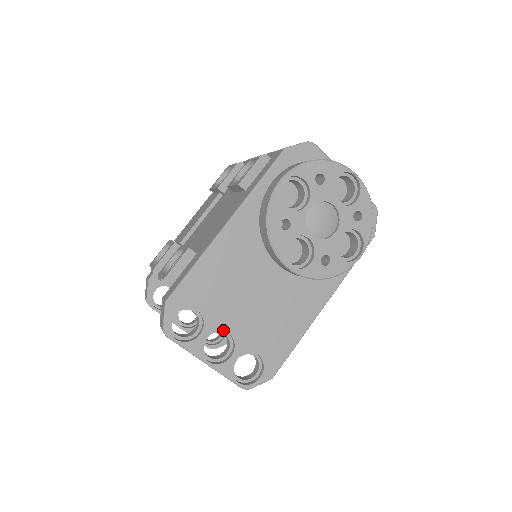
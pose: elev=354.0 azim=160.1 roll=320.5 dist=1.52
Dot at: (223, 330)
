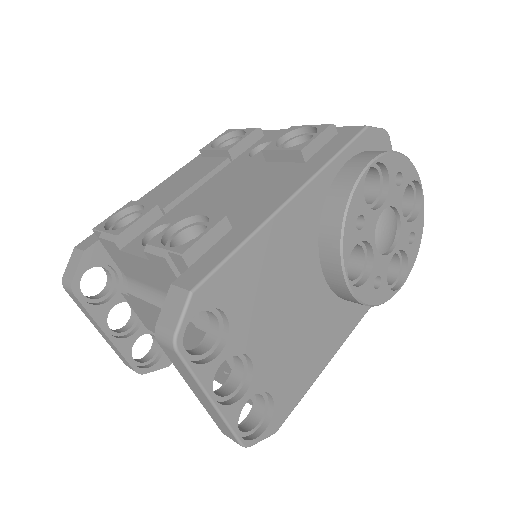
Dot at: (246, 353)
